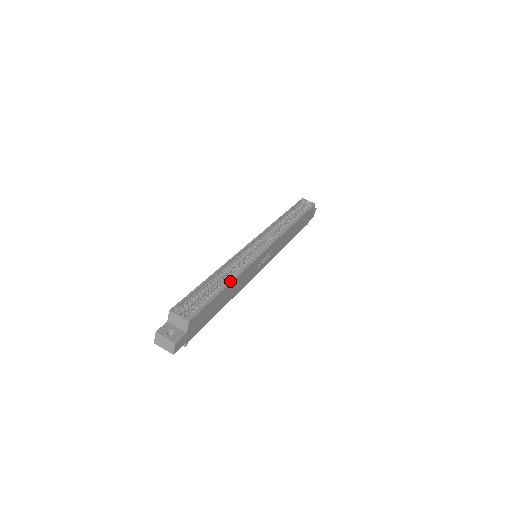
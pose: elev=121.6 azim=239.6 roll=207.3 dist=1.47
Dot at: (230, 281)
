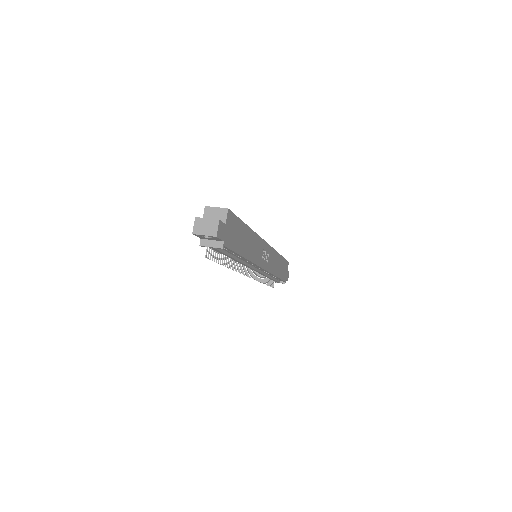
Dot at: (248, 227)
